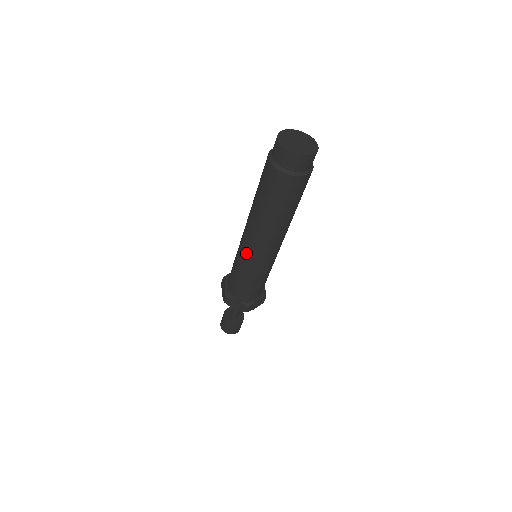
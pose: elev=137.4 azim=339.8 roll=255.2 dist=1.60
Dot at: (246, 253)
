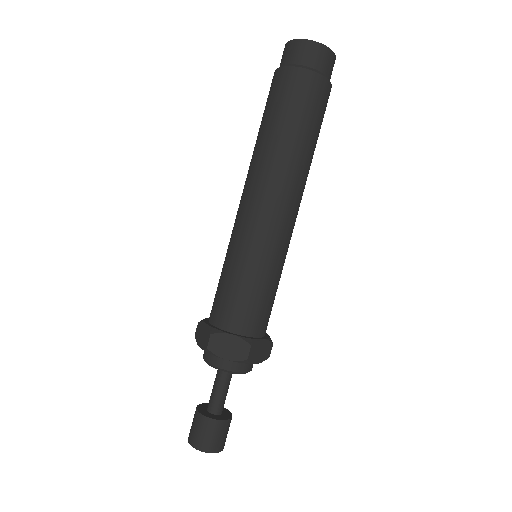
Dot at: (248, 227)
